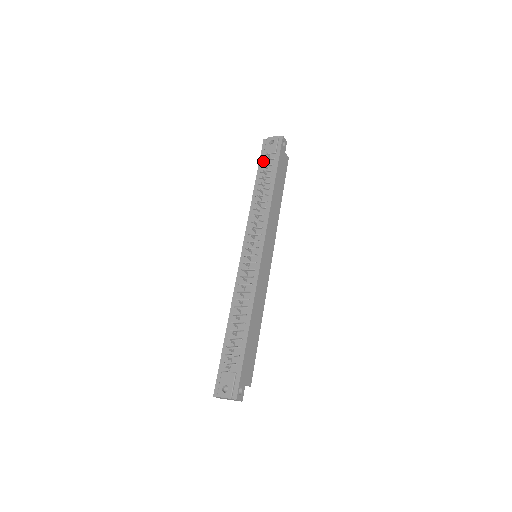
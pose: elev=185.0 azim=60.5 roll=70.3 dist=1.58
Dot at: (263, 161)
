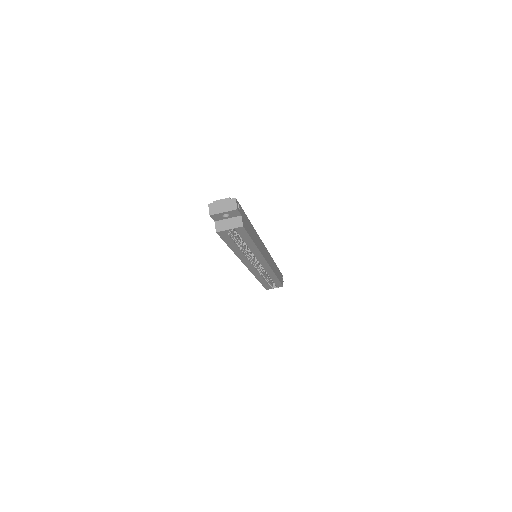
Dot at: occluded
